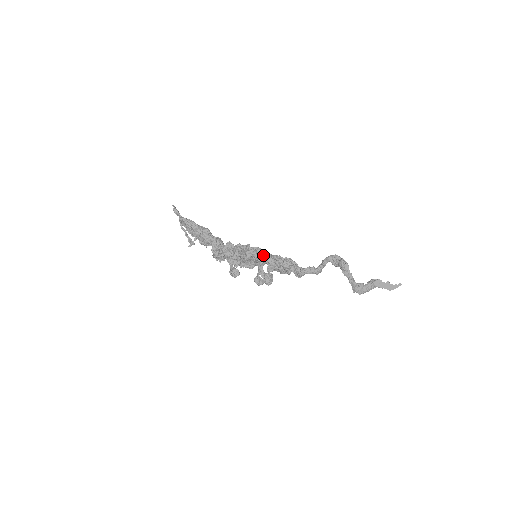
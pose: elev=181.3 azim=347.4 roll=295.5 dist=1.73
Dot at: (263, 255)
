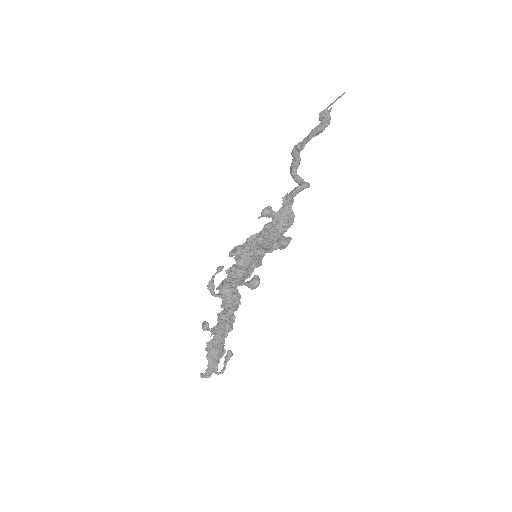
Dot at: occluded
